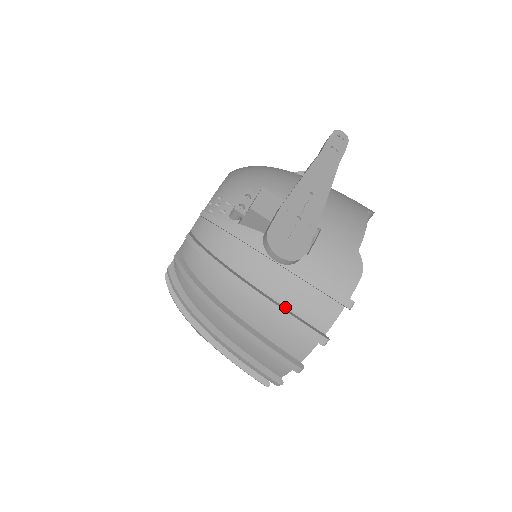
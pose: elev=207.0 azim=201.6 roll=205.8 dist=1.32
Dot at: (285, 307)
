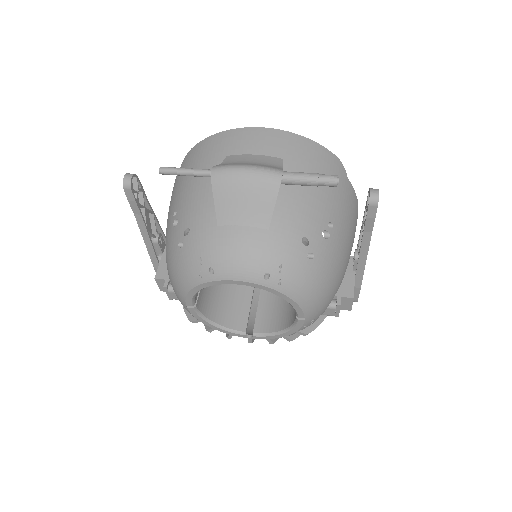
Dot at: occluded
